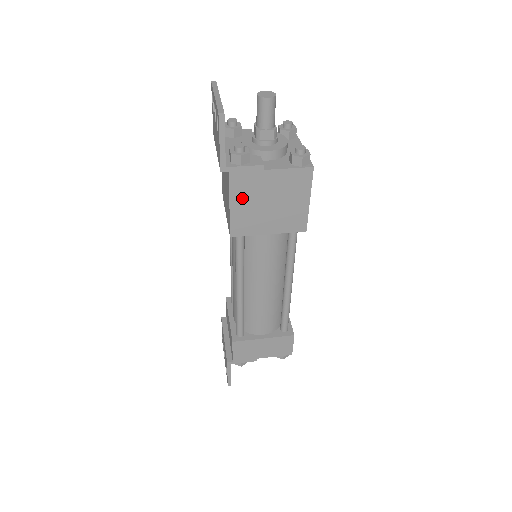
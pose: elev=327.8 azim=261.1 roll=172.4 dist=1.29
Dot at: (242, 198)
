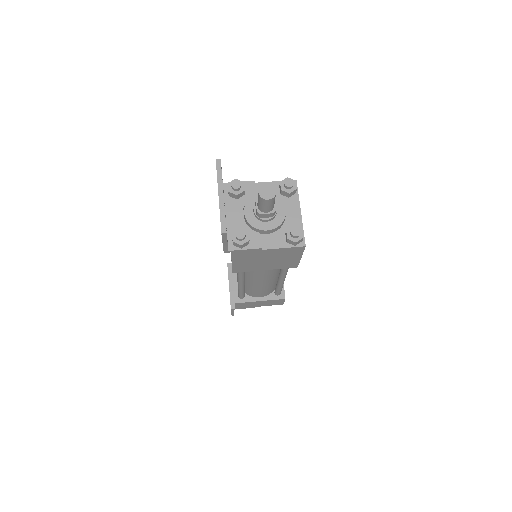
Dot at: (242, 260)
